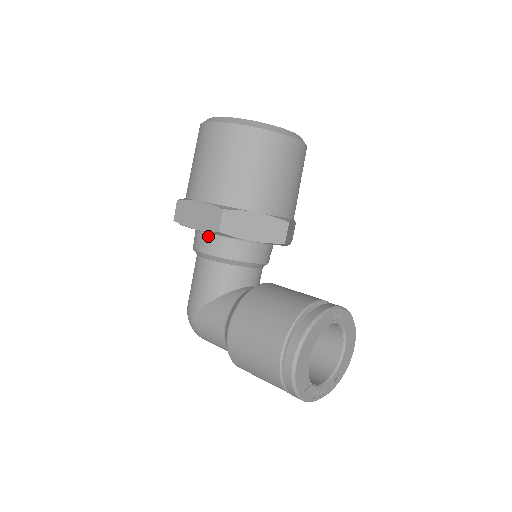
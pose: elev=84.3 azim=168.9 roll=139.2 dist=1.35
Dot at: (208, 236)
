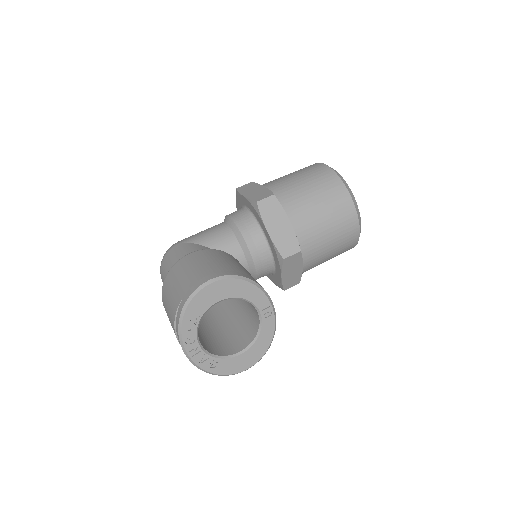
Dot at: (245, 211)
